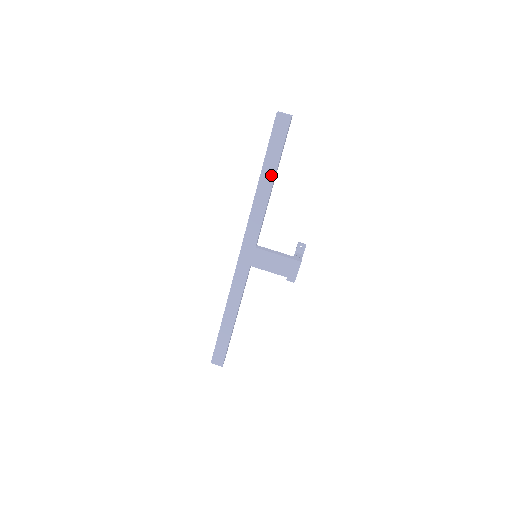
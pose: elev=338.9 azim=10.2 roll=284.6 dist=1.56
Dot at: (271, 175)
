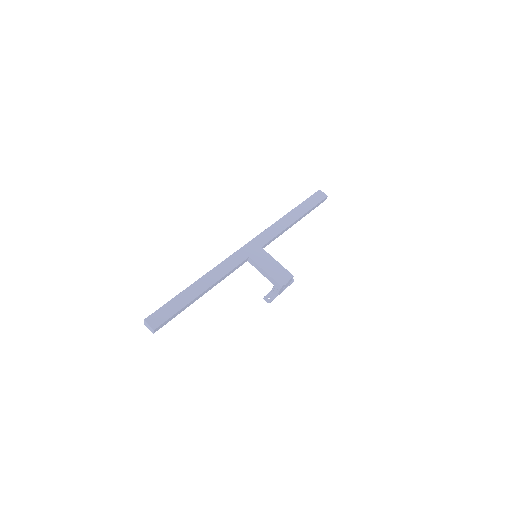
Dot at: (299, 214)
